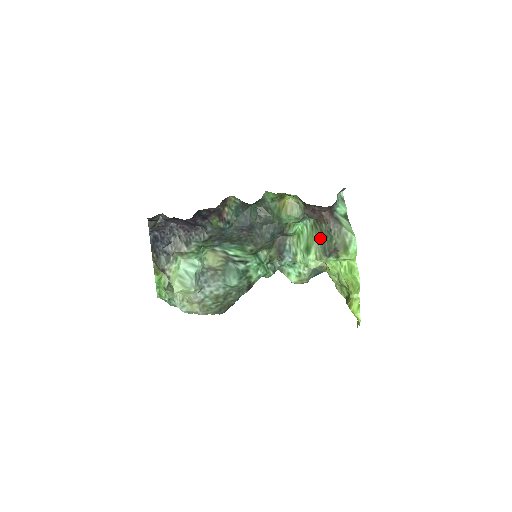
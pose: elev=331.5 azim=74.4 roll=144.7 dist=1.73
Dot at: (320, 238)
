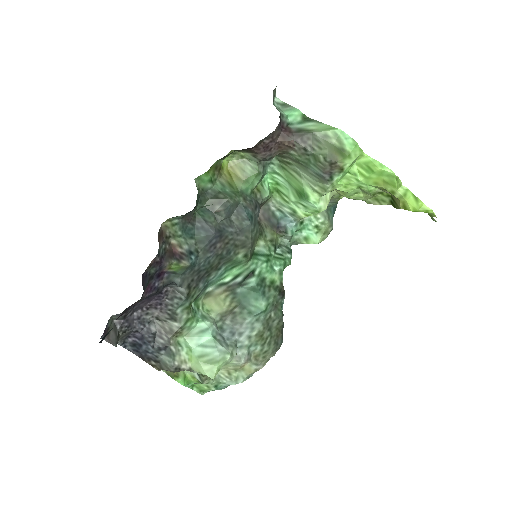
Dot at: (302, 170)
